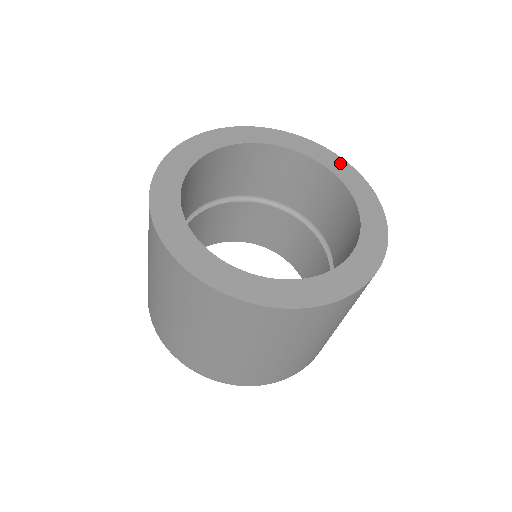
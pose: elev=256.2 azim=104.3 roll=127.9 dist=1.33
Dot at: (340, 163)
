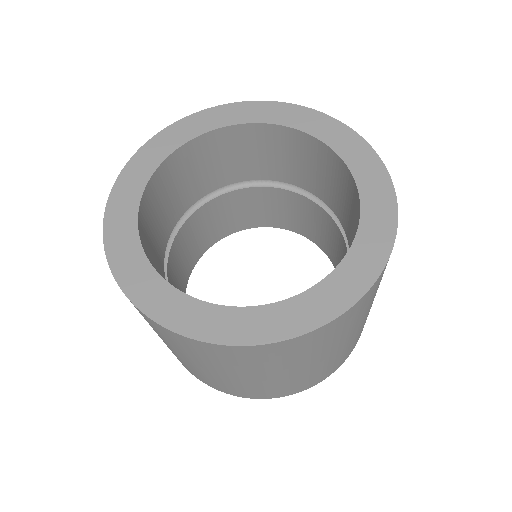
Dot at: (386, 205)
